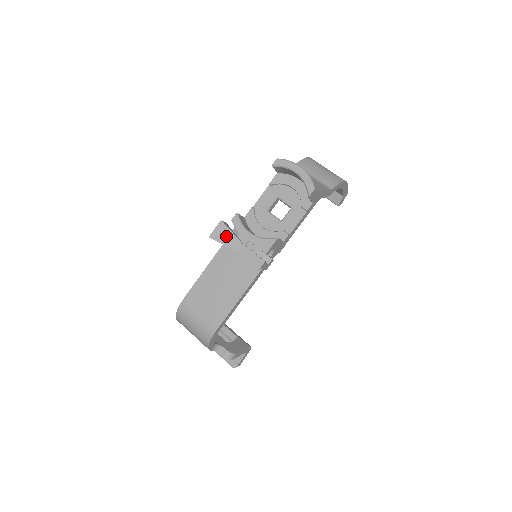
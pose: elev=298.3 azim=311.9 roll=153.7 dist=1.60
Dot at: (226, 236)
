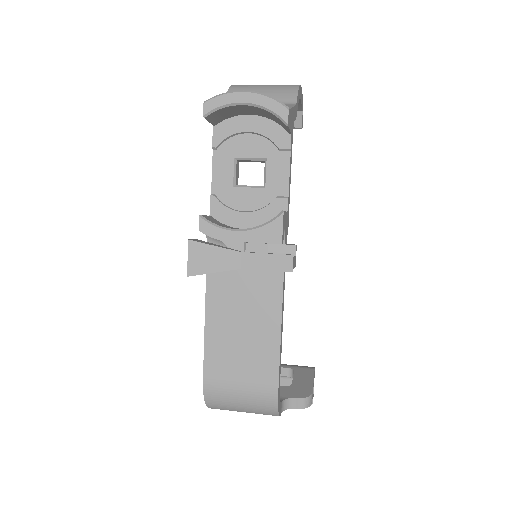
Dot at: (211, 258)
